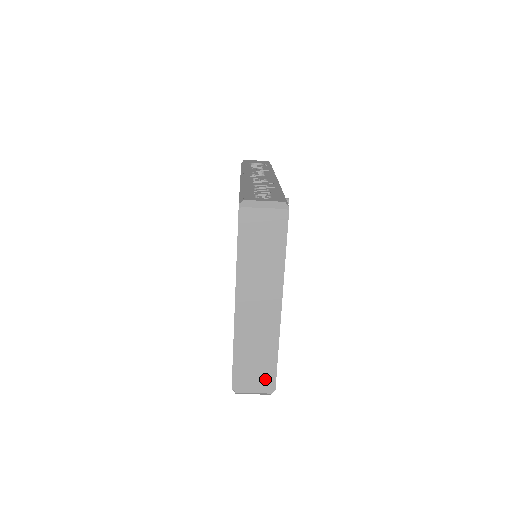
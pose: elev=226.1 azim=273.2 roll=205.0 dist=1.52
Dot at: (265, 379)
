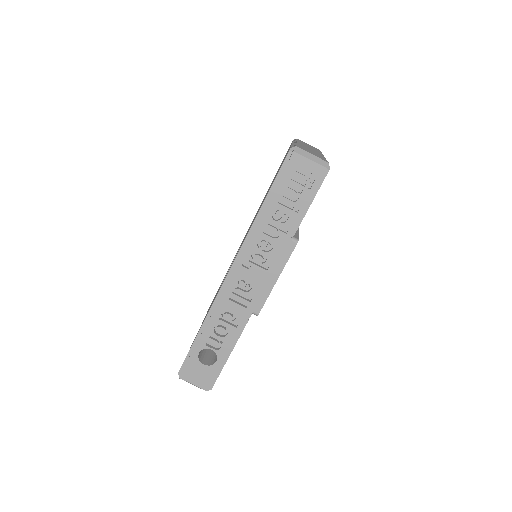
Dot at: occluded
